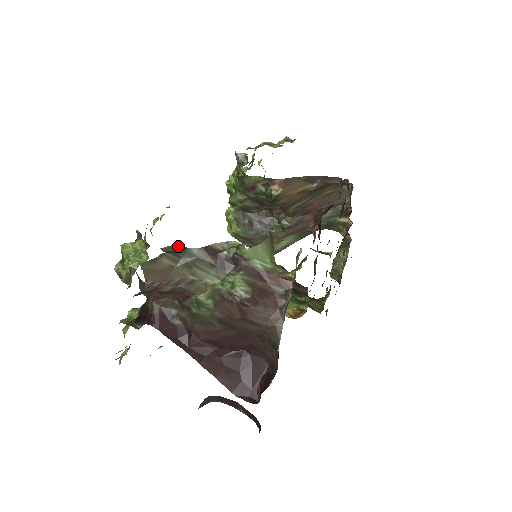
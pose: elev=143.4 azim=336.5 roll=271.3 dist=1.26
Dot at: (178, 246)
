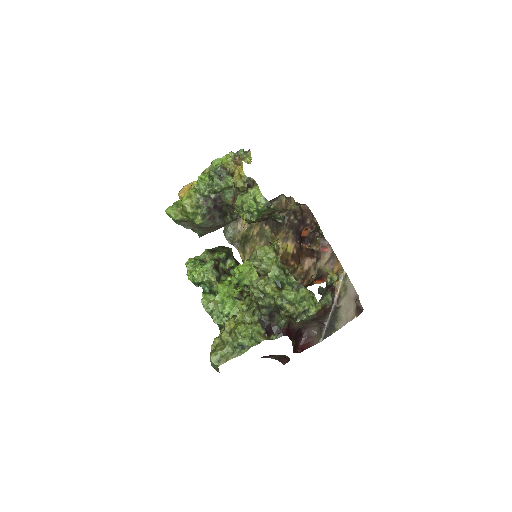
Dot at: (319, 287)
